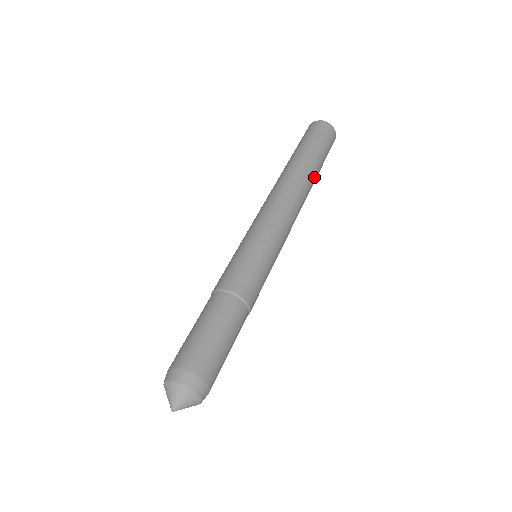
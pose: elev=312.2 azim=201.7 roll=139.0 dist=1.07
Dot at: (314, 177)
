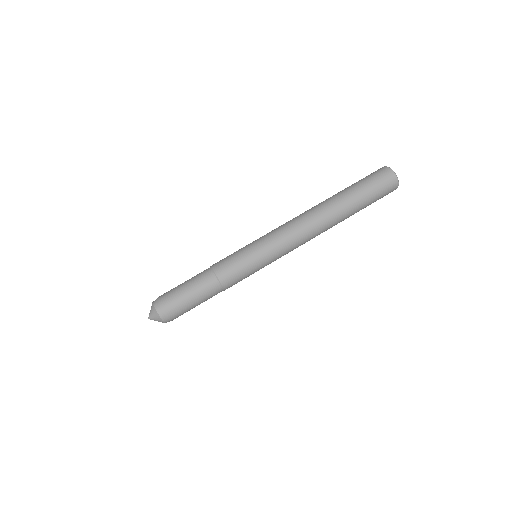
Dot at: (343, 220)
